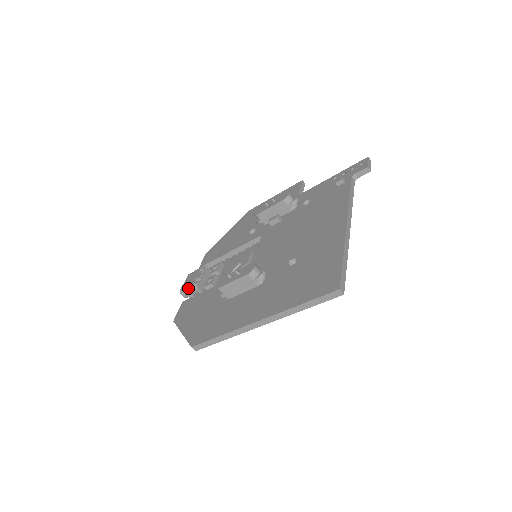
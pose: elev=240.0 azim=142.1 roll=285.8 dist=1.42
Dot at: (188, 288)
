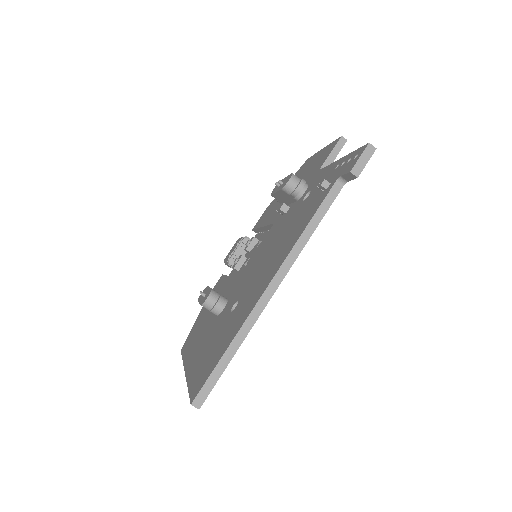
Dot at: (225, 262)
